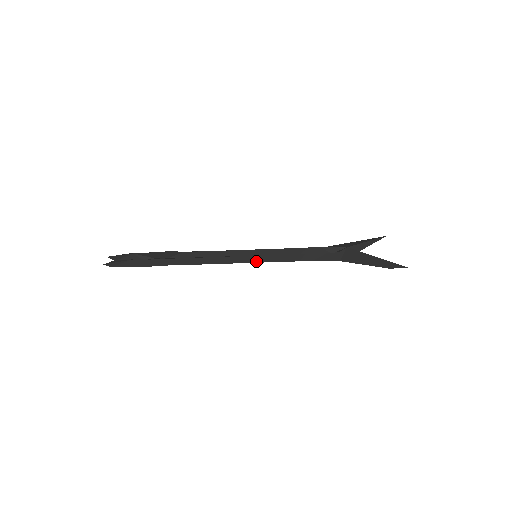
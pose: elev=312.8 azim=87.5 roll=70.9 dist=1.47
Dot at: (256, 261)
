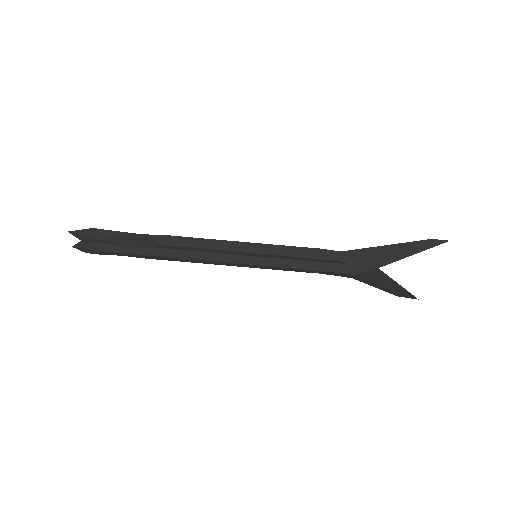
Dot at: occluded
